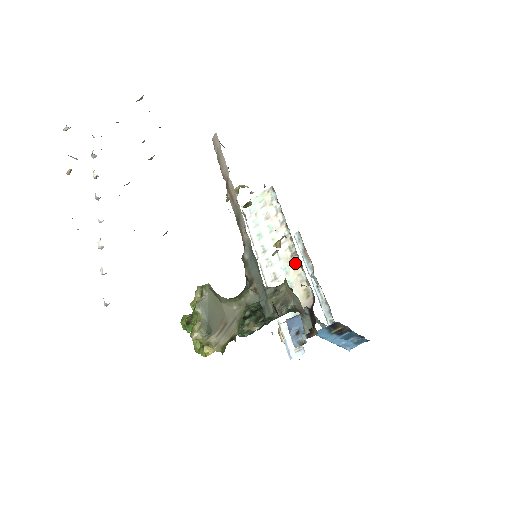
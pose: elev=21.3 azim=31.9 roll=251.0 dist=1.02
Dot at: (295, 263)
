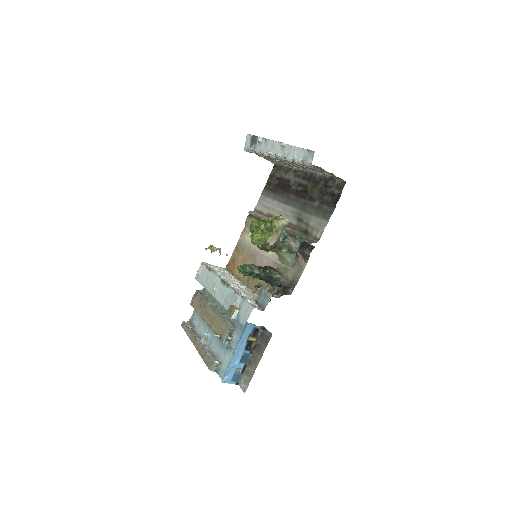
Dot at: (248, 290)
